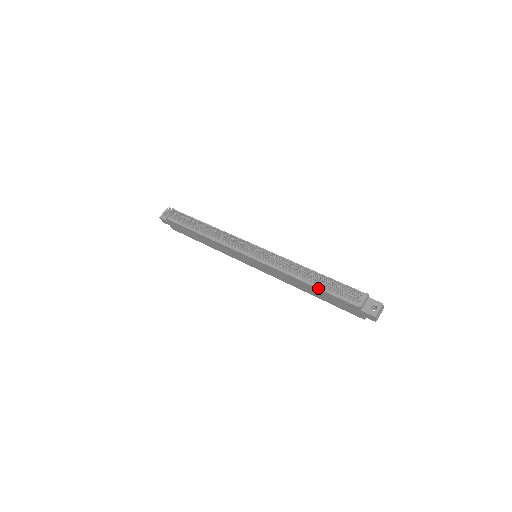
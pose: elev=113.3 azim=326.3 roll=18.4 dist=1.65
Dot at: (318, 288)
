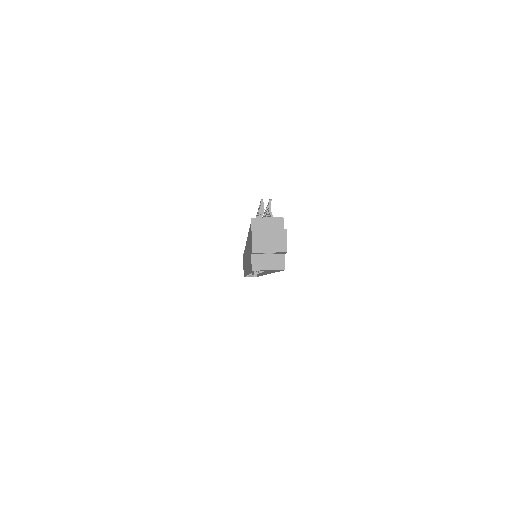
Dot at: occluded
